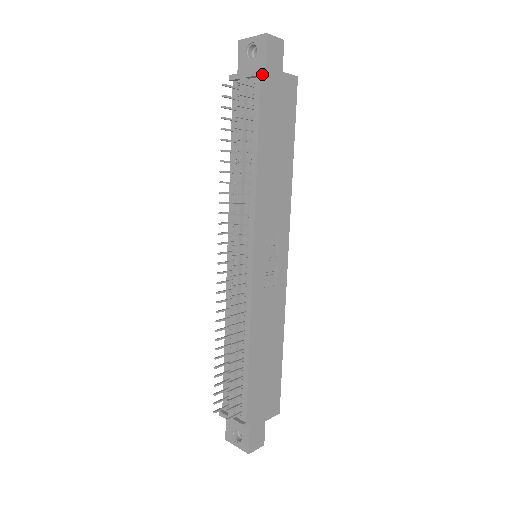
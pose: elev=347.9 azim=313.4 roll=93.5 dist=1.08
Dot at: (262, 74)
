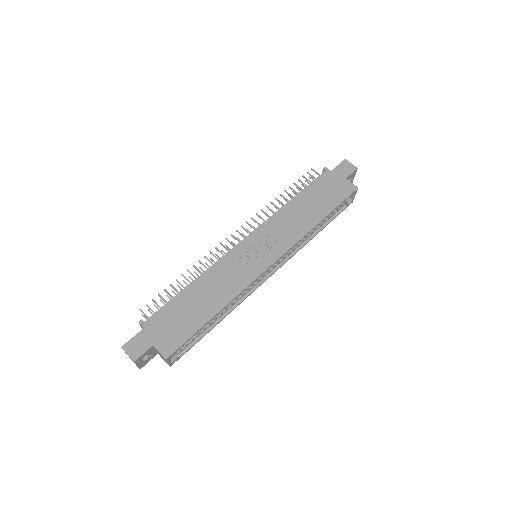
Dot at: (328, 170)
